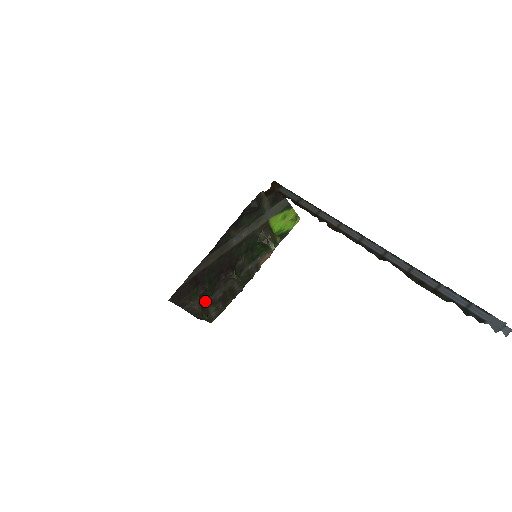
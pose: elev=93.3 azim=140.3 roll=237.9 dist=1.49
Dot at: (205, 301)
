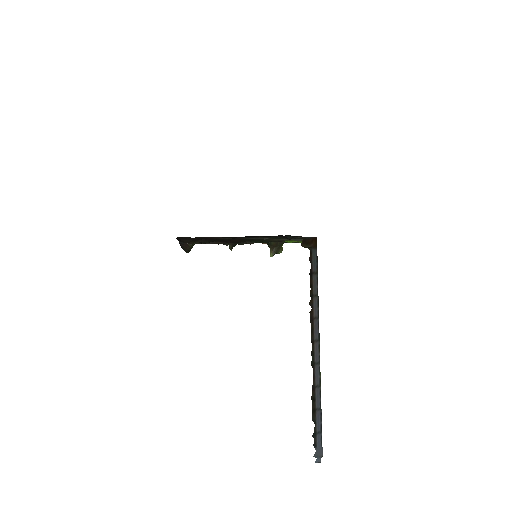
Dot at: occluded
